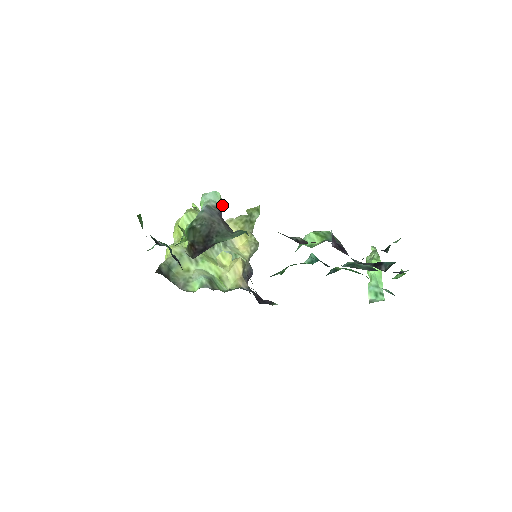
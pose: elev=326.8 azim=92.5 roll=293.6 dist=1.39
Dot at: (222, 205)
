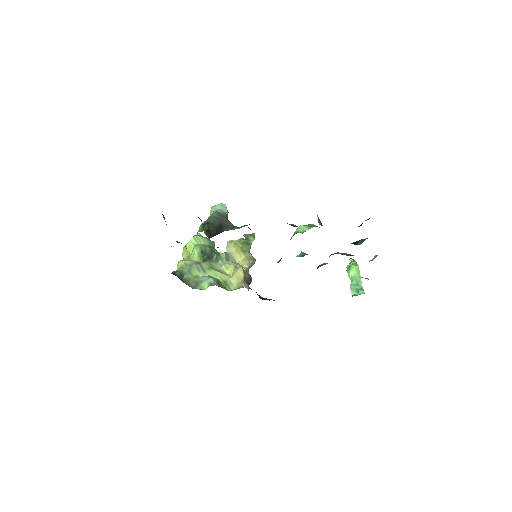
Dot at: occluded
